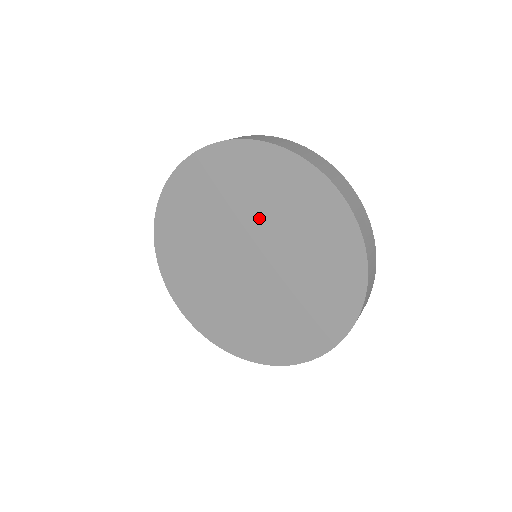
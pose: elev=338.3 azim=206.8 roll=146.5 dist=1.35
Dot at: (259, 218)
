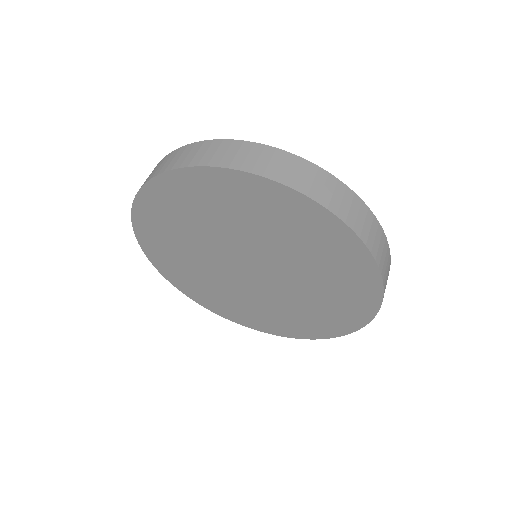
Dot at: (222, 234)
